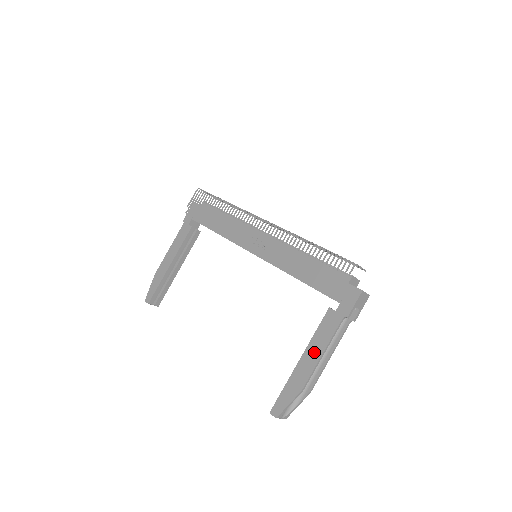
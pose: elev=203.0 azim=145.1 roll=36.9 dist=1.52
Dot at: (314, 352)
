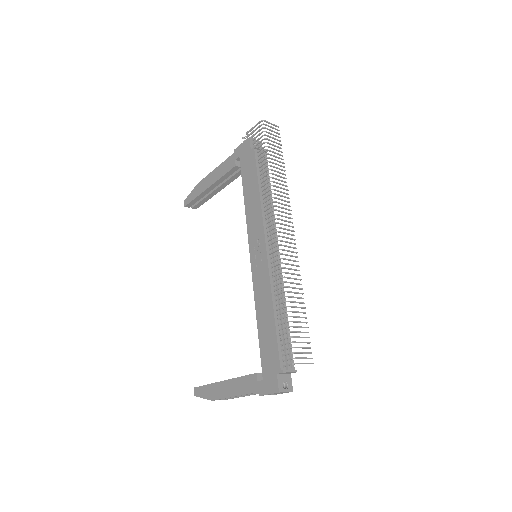
Dot at: (231, 389)
